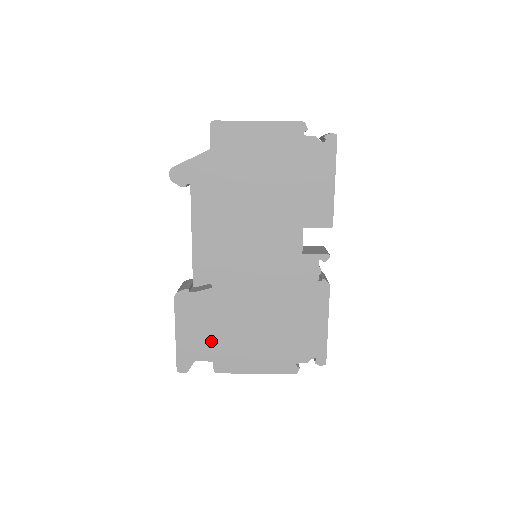
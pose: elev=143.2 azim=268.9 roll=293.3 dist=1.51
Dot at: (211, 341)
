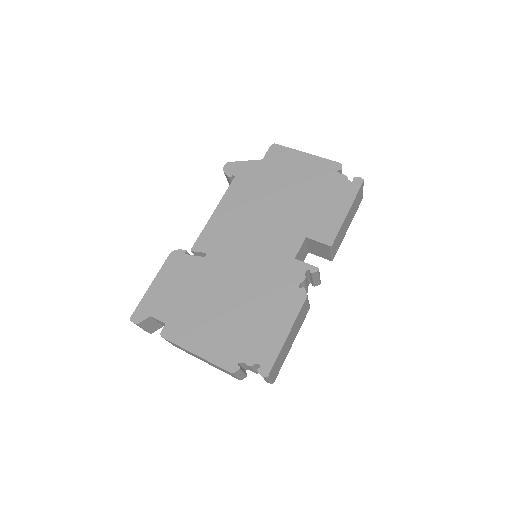
Dot at: (176, 303)
